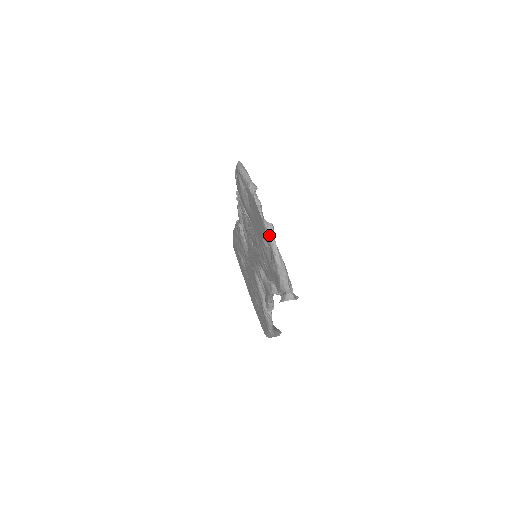
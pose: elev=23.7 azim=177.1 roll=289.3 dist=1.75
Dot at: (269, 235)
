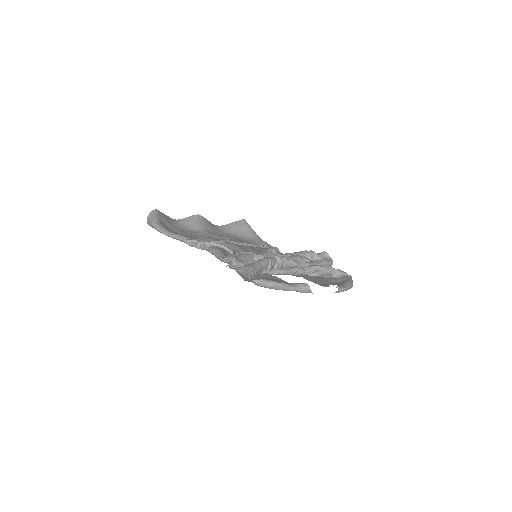
Dot at: occluded
